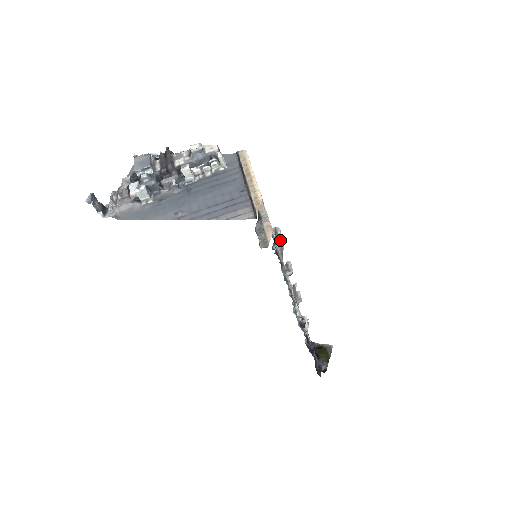
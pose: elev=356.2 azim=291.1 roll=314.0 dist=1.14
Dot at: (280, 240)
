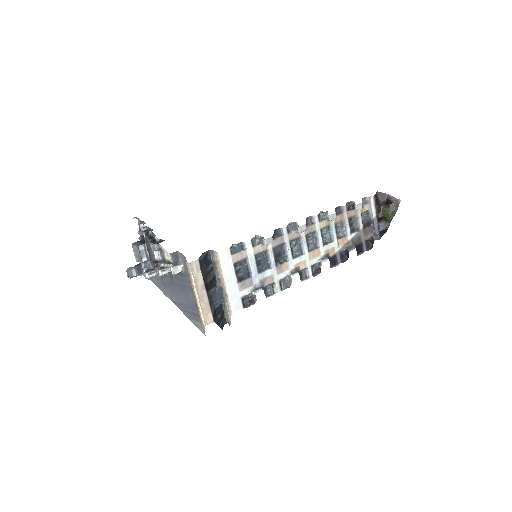
Dot at: (271, 243)
